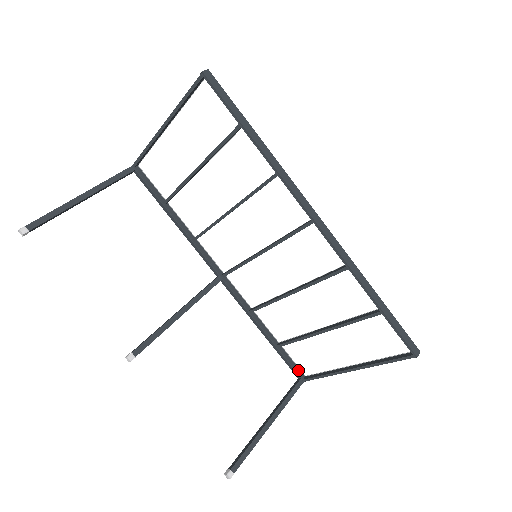
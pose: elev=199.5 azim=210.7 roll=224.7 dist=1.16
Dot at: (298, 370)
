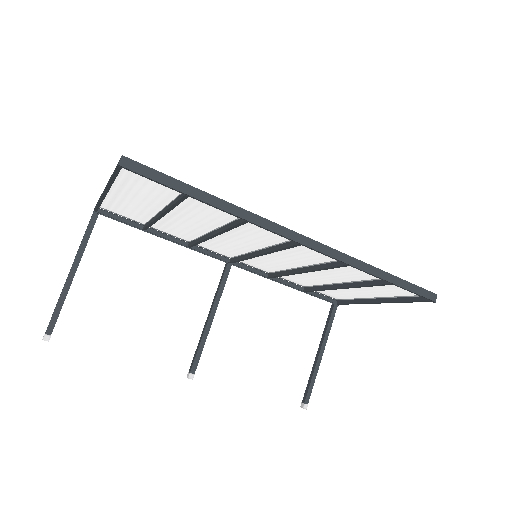
Dot at: (330, 299)
